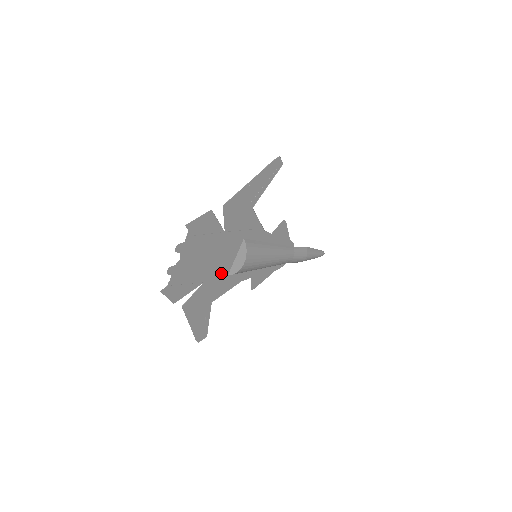
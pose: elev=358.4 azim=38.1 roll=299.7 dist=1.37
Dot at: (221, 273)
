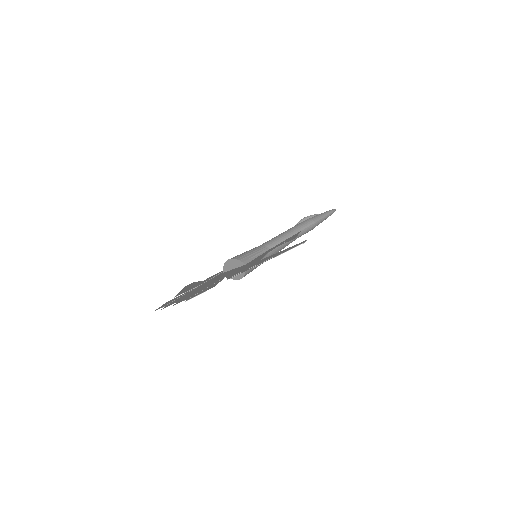
Dot at: (216, 277)
